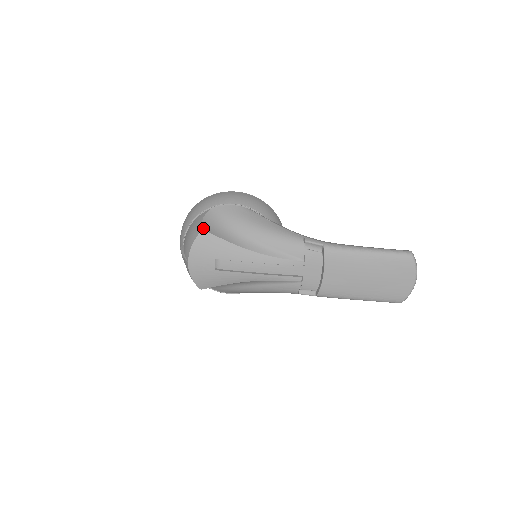
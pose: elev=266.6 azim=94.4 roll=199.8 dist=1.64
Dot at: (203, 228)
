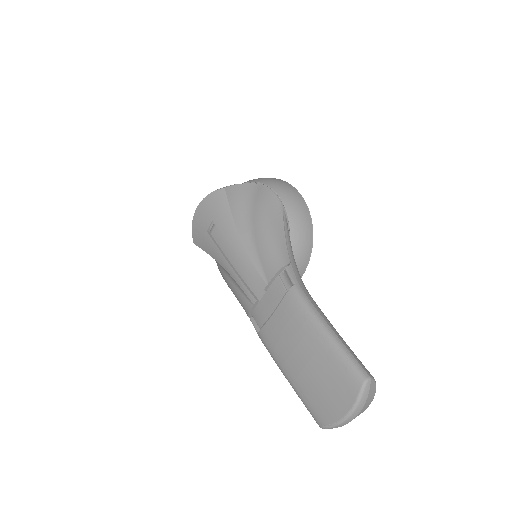
Dot at: (227, 187)
